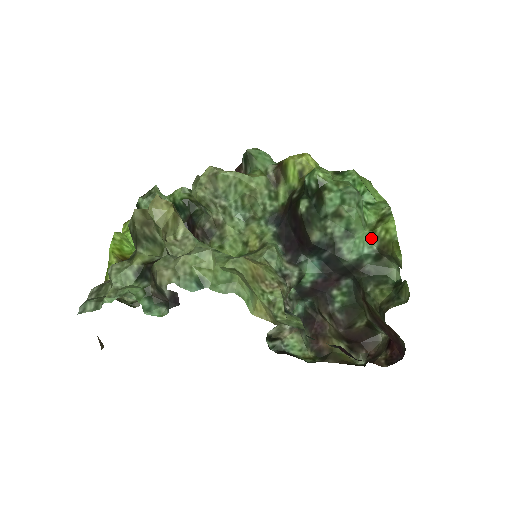
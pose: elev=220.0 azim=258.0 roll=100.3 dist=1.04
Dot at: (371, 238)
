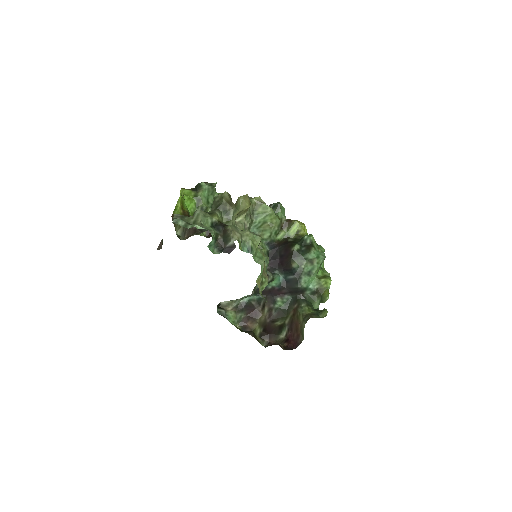
Dot at: (316, 282)
